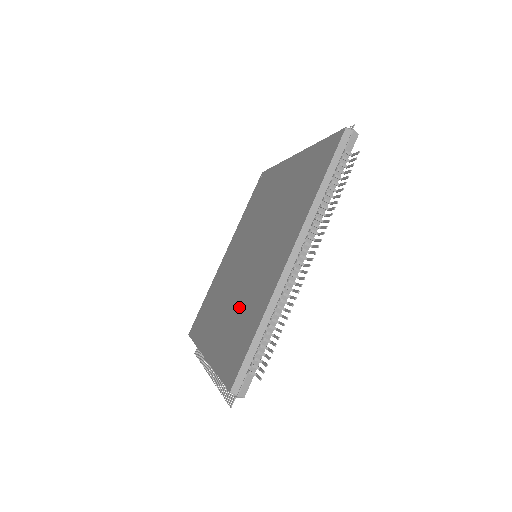
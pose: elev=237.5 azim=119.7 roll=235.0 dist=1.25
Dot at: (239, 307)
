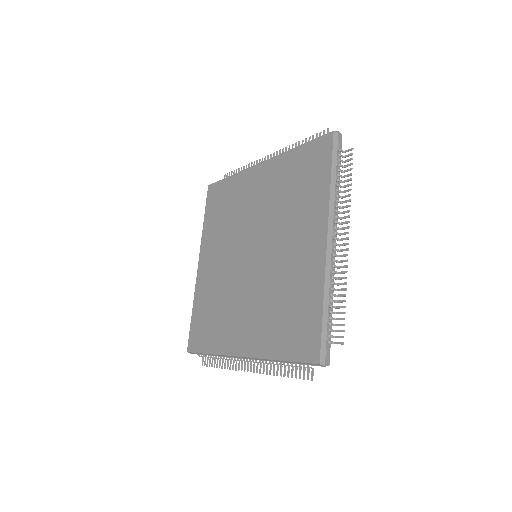
Dot at: (219, 296)
